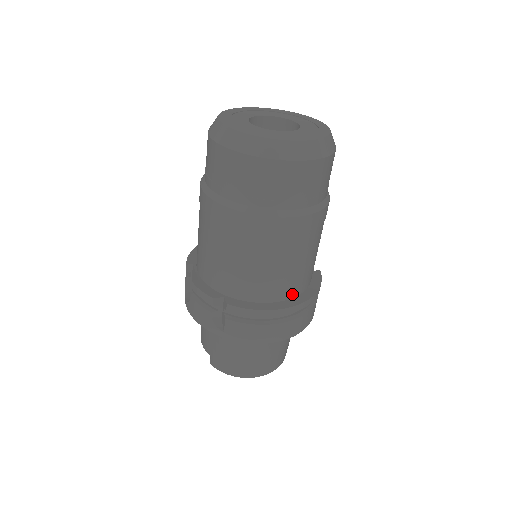
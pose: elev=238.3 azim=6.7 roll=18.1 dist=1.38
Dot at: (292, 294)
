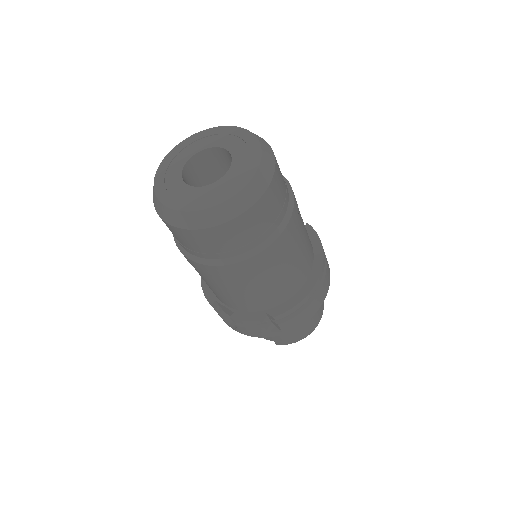
Dot at: (310, 268)
